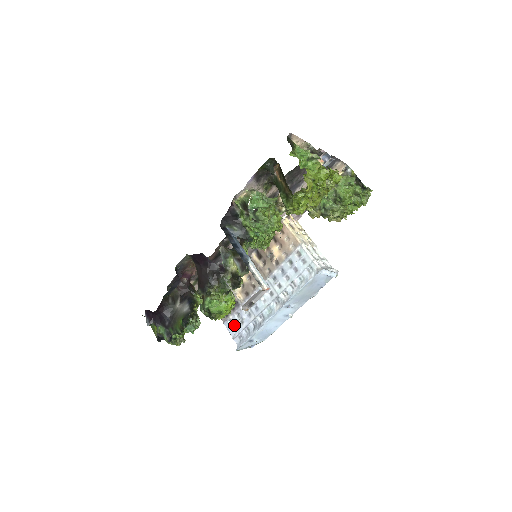
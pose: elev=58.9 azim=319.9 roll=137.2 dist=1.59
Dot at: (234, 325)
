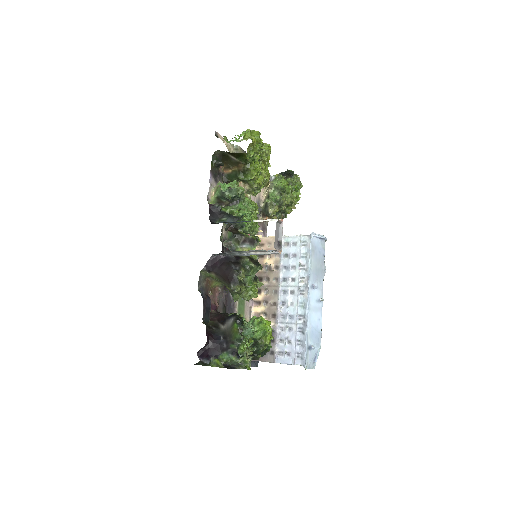
Dot at: (285, 352)
